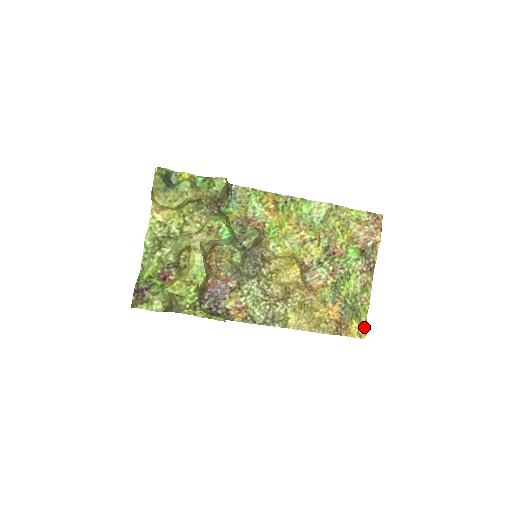
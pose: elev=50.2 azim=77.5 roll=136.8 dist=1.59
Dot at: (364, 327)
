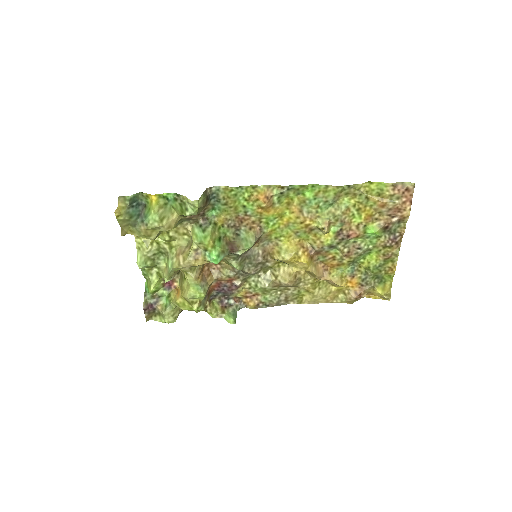
Dot at: (388, 291)
